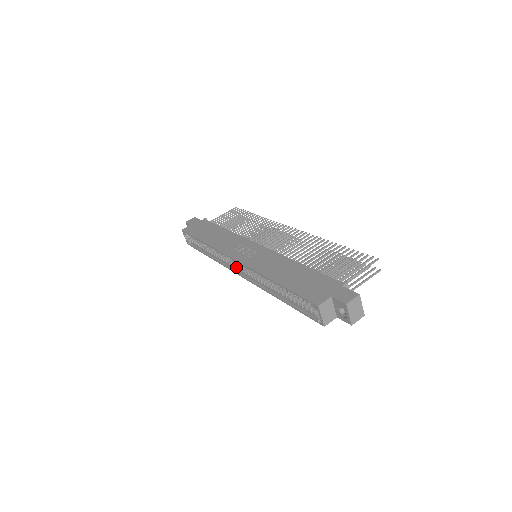
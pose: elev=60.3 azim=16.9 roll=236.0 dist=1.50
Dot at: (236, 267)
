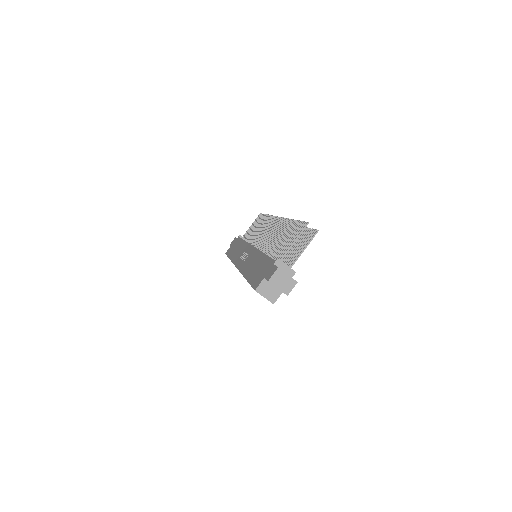
Dot at: occluded
